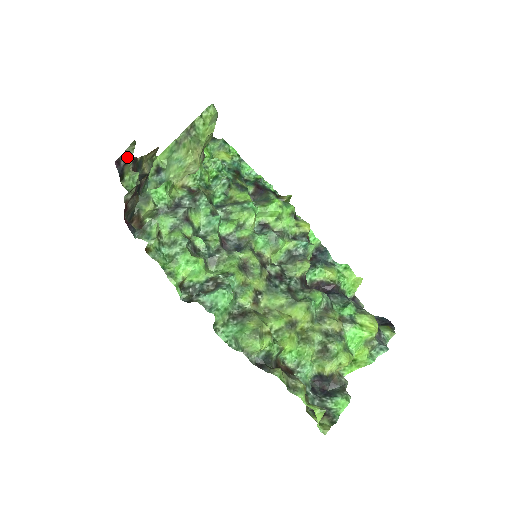
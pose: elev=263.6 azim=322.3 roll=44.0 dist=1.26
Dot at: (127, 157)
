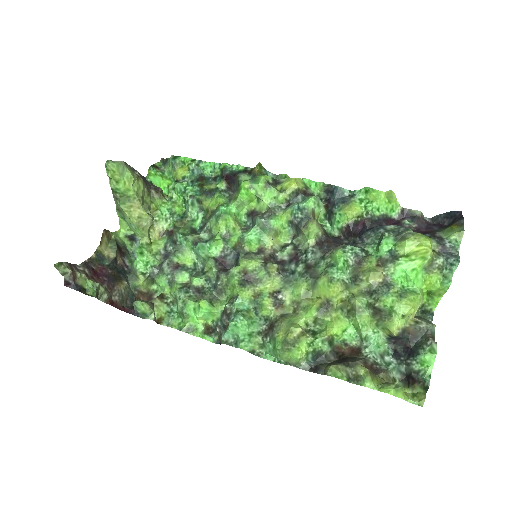
Dot at: (69, 275)
